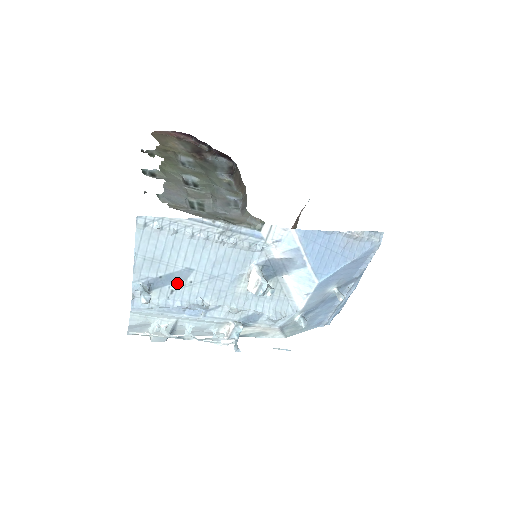
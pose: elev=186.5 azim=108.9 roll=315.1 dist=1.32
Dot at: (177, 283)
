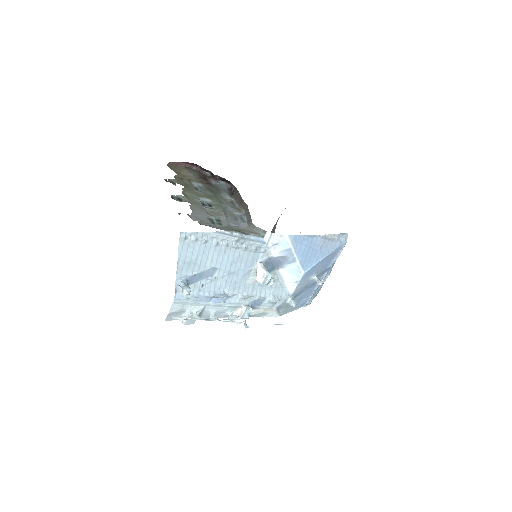
Dot at: (206, 279)
